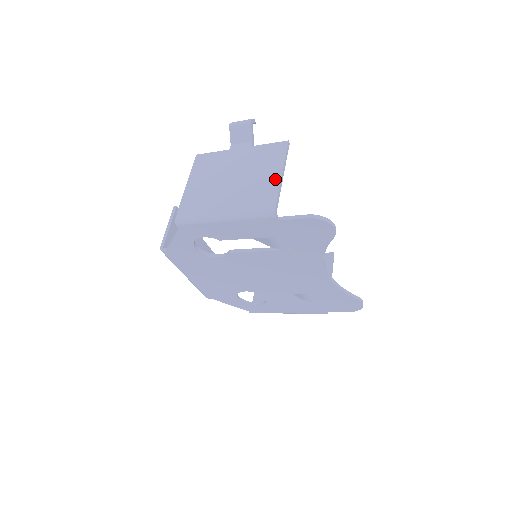
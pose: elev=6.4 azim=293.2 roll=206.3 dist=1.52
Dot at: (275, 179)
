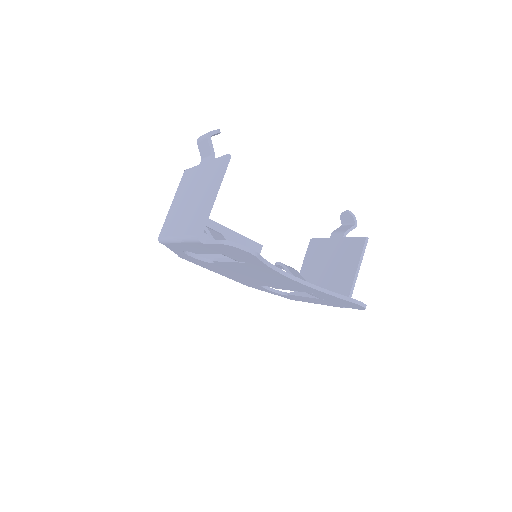
Dot at: (208, 200)
